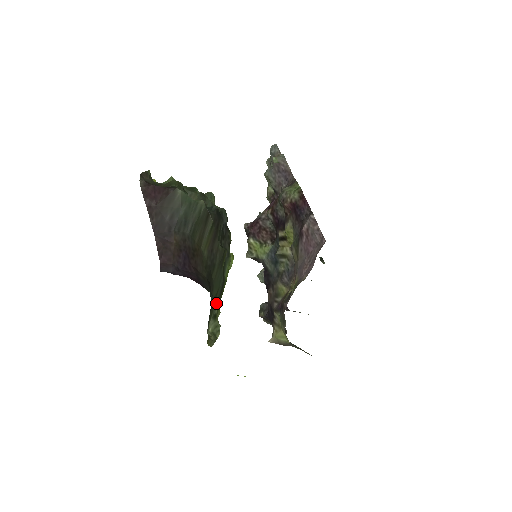
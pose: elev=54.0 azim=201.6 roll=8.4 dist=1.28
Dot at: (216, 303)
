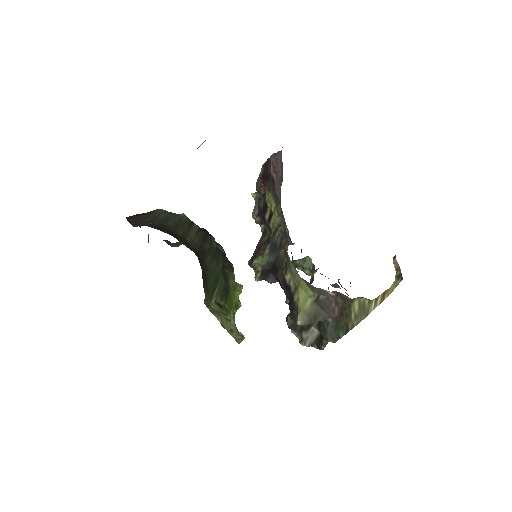
Dot at: (219, 294)
